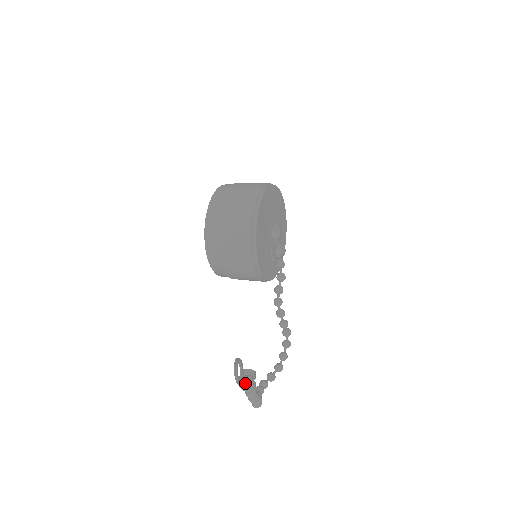
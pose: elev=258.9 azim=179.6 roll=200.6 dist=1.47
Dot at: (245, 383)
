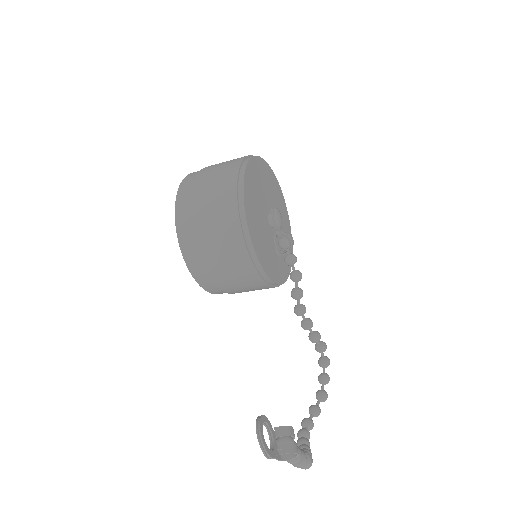
Dot at: (280, 451)
